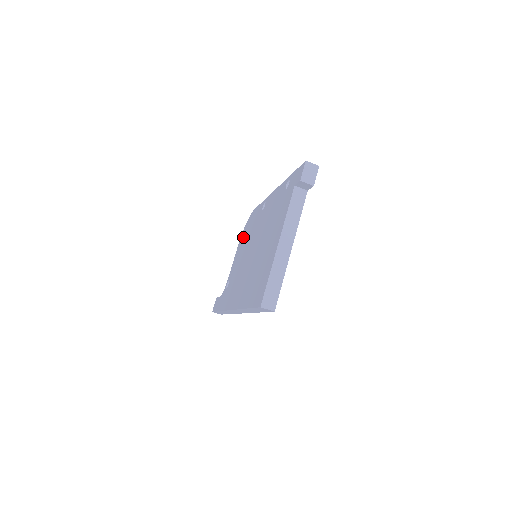
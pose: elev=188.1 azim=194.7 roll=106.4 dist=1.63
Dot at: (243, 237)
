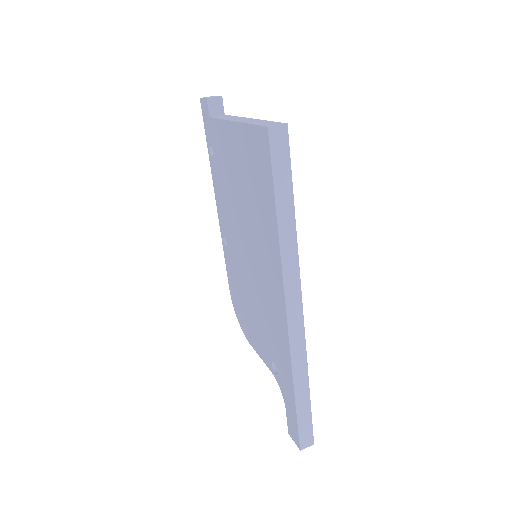
Dot at: (244, 320)
